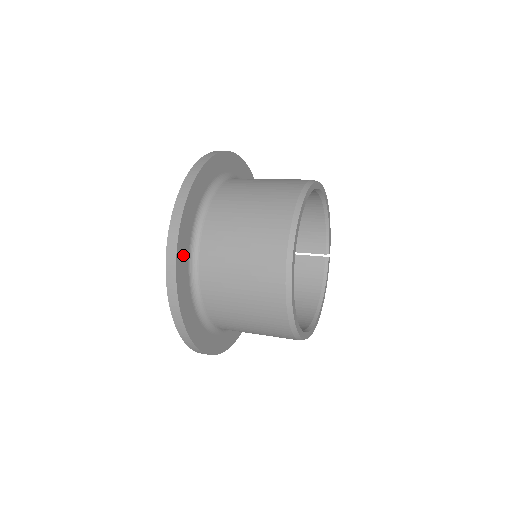
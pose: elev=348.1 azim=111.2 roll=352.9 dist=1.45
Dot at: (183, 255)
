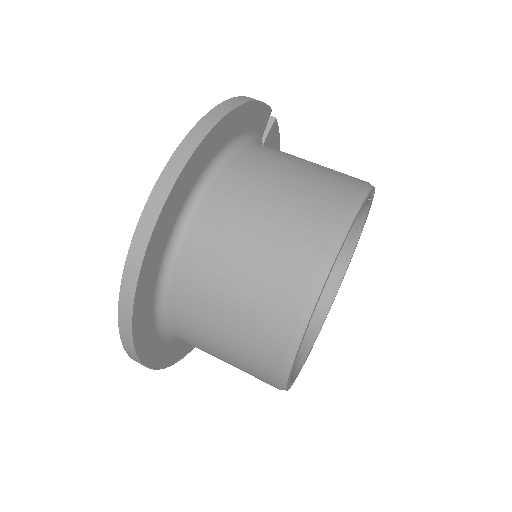
Dot at: (169, 355)
